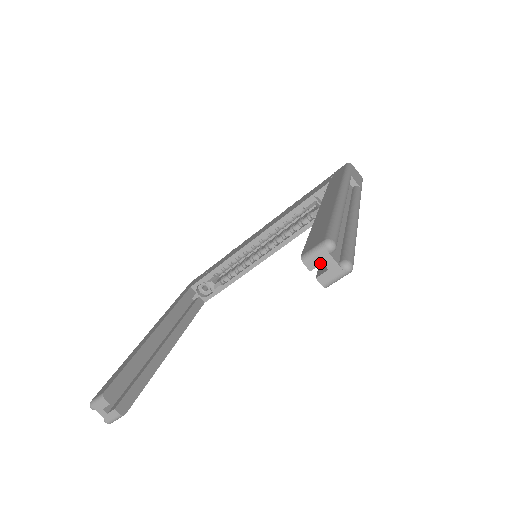
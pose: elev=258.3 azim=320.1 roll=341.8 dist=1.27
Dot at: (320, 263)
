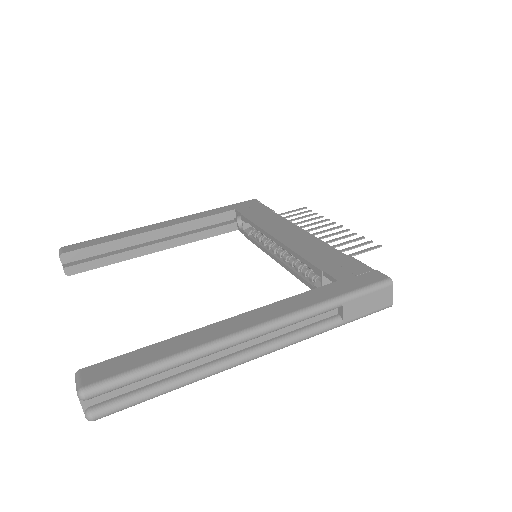
Dot at: occluded
